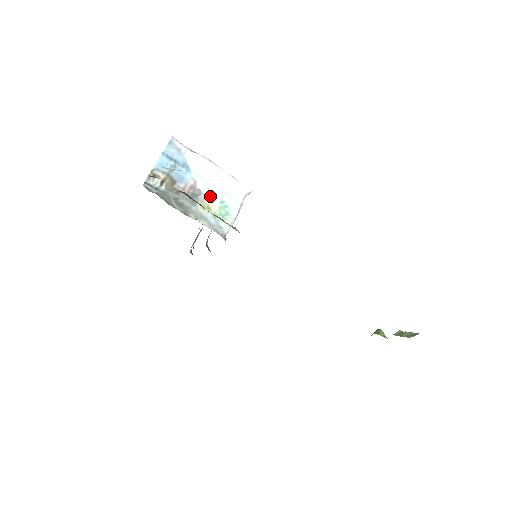
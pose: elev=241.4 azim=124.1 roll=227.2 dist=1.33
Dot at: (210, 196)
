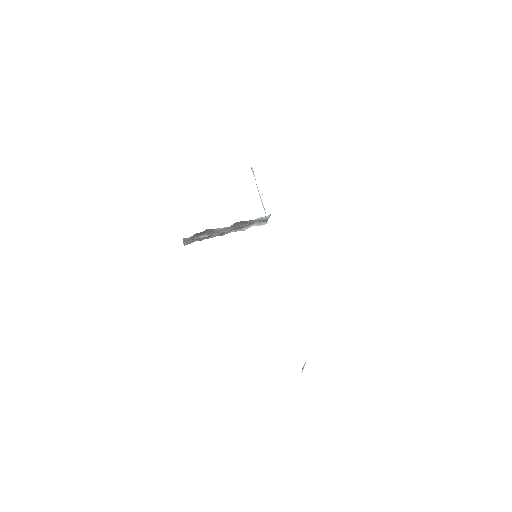
Dot at: occluded
